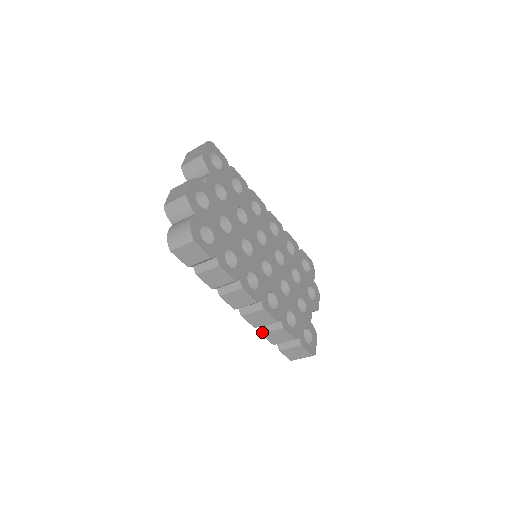
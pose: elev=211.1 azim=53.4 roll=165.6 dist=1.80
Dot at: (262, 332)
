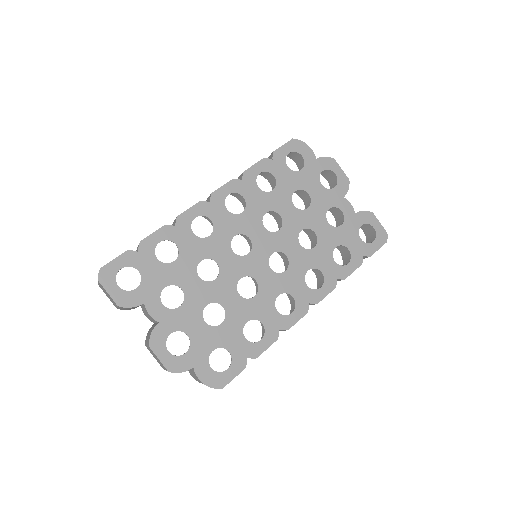
Dot at: occluded
